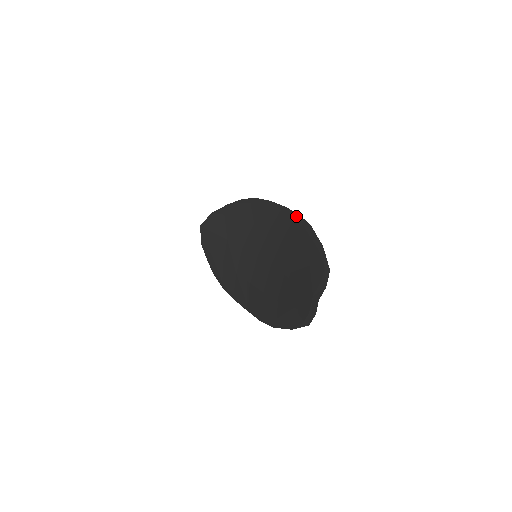
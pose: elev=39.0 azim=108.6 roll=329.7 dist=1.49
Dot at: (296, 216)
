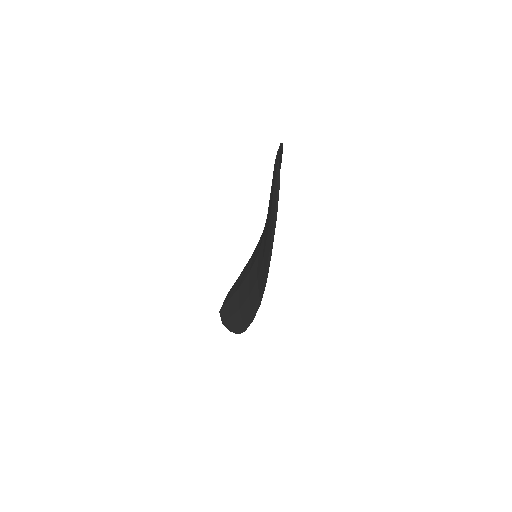
Dot at: occluded
